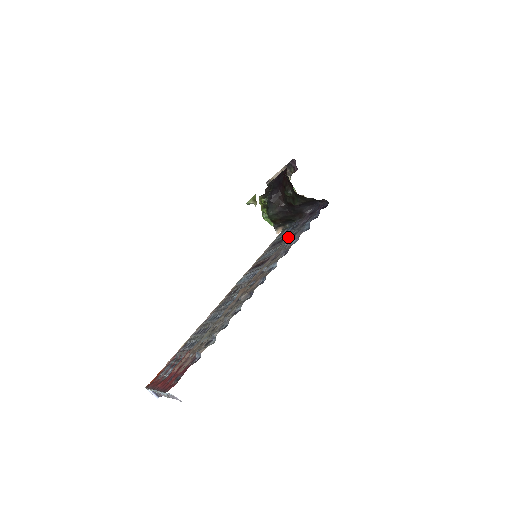
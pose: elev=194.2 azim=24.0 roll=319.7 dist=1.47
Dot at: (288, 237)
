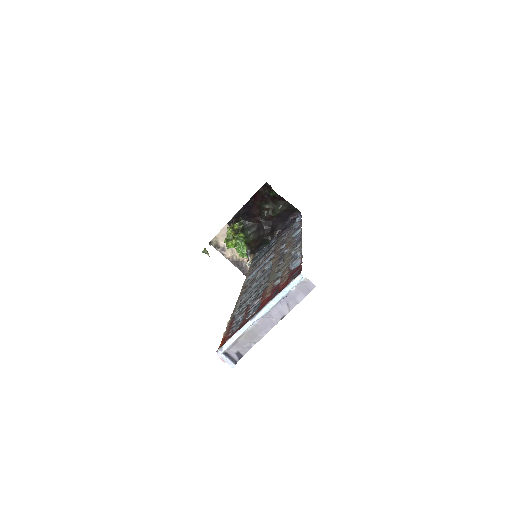
Dot at: (279, 239)
